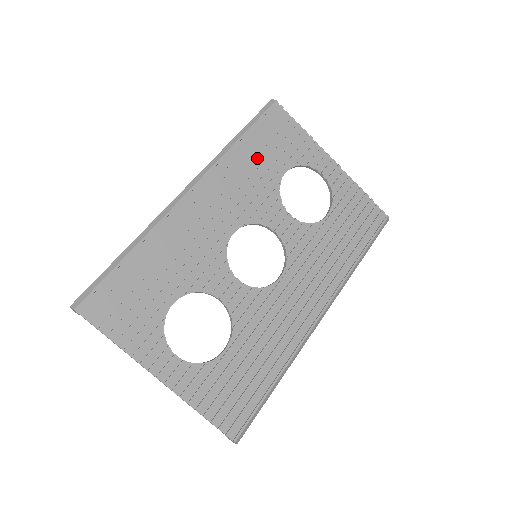
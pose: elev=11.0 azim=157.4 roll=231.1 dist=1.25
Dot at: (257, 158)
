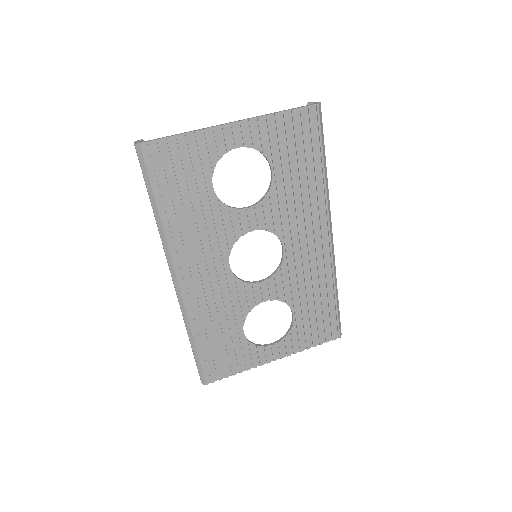
Dot at: (185, 206)
